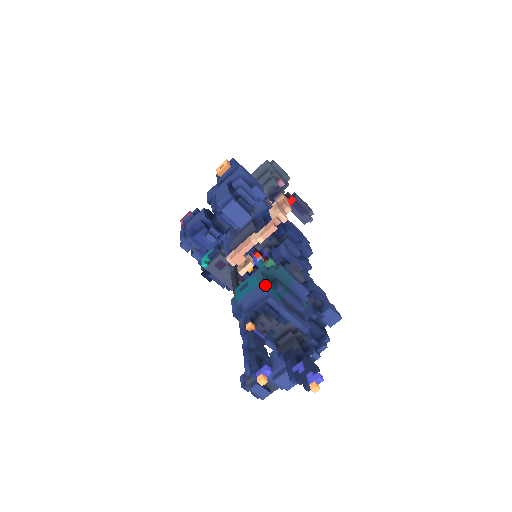
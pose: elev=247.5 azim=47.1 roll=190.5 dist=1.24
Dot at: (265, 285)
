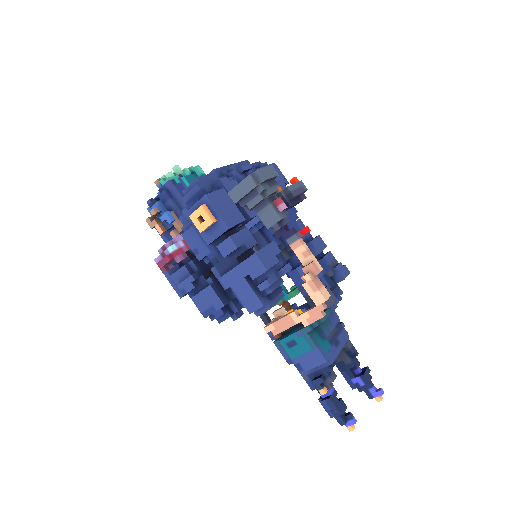
Dot at: (321, 351)
